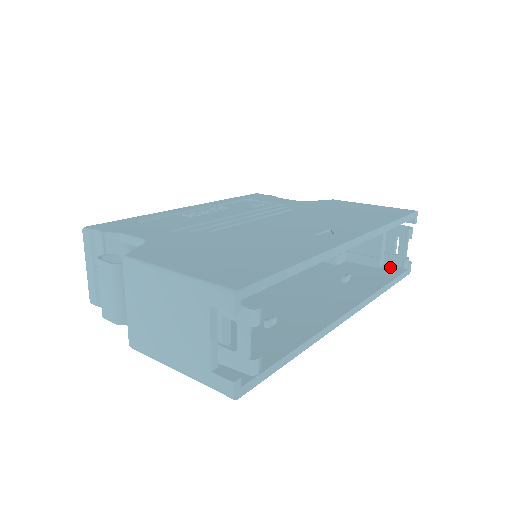
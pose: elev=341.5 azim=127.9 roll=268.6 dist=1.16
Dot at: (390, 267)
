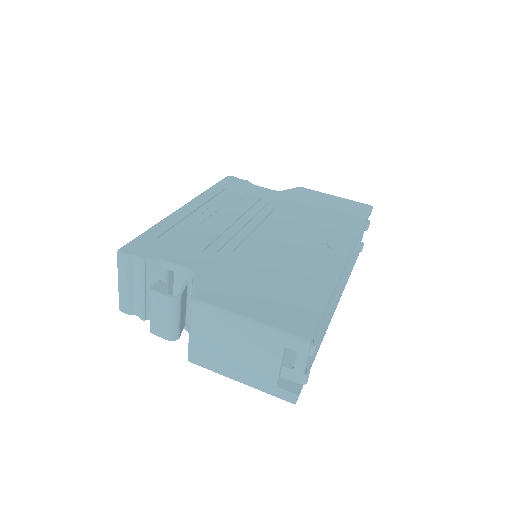
Dot at: occluded
